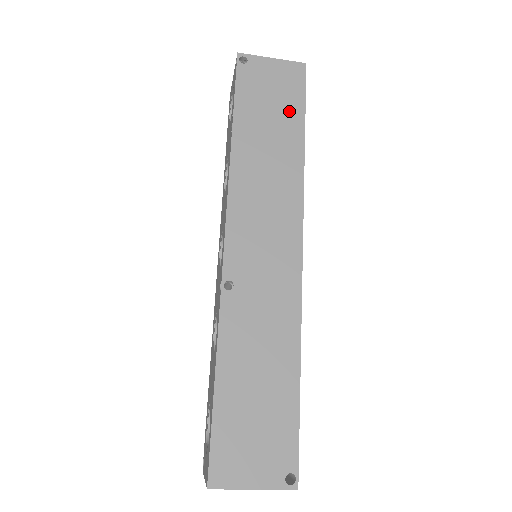
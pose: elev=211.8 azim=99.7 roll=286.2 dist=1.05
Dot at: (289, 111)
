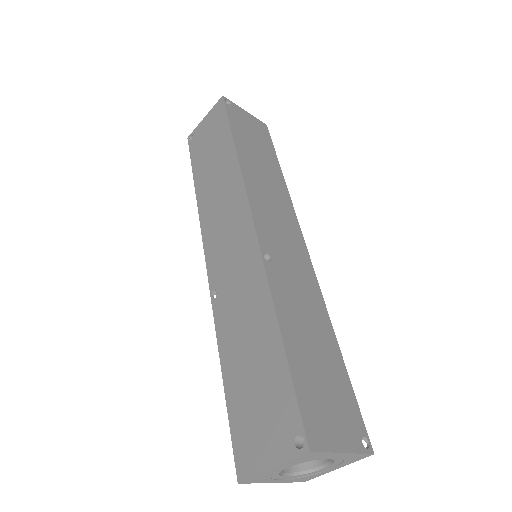
Dot at: (221, 137)
